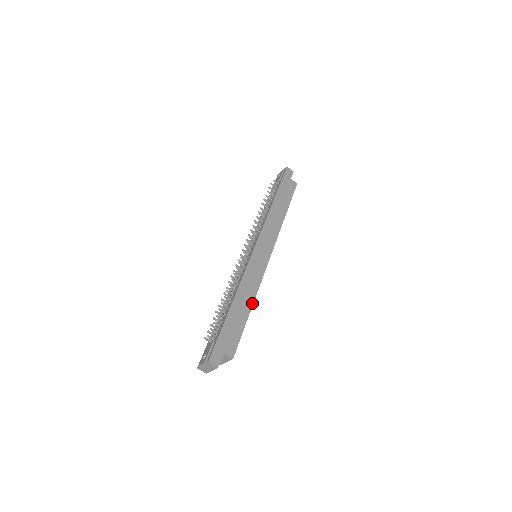
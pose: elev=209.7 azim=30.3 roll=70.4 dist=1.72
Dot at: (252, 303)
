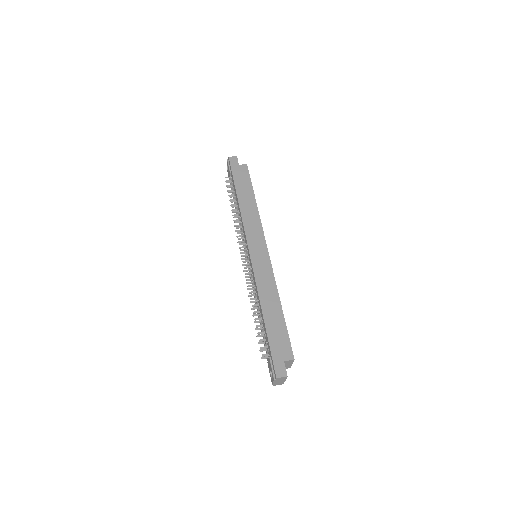
Dot at: (279, 301)
